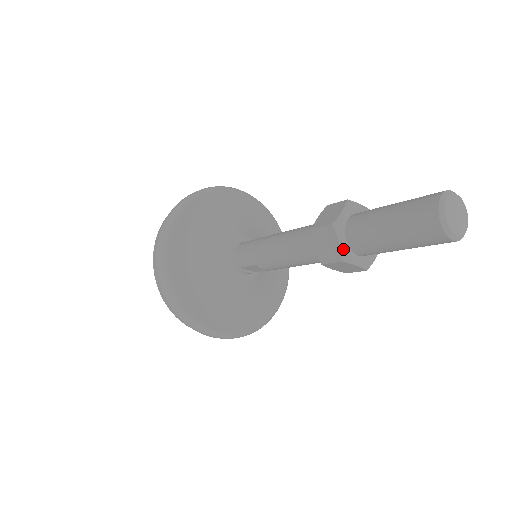
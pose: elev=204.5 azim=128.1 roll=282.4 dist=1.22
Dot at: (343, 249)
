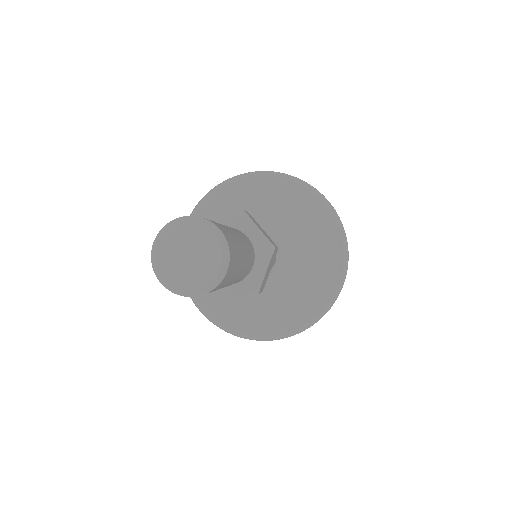
Dot at: occluded
